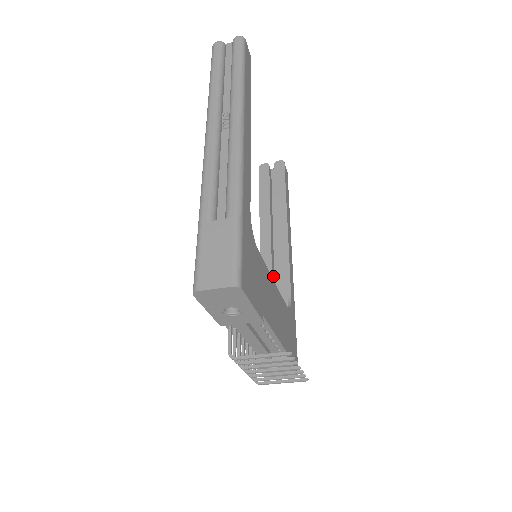
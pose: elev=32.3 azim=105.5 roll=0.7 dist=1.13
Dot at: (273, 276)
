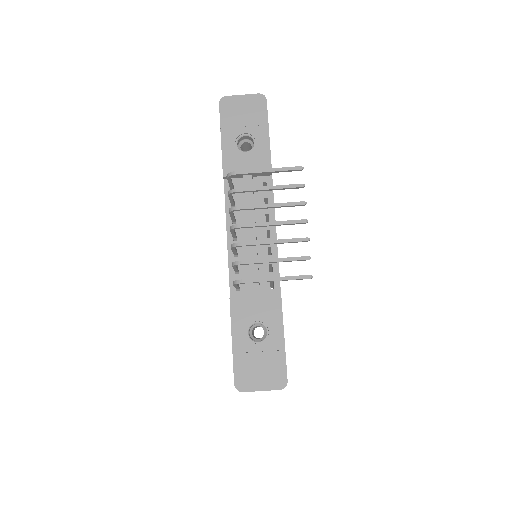
Dot at: occluded
